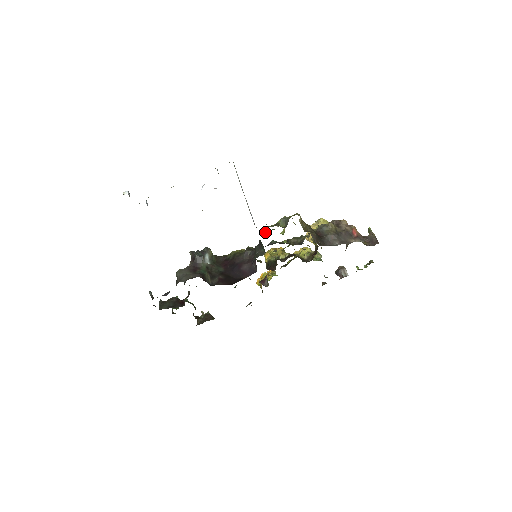
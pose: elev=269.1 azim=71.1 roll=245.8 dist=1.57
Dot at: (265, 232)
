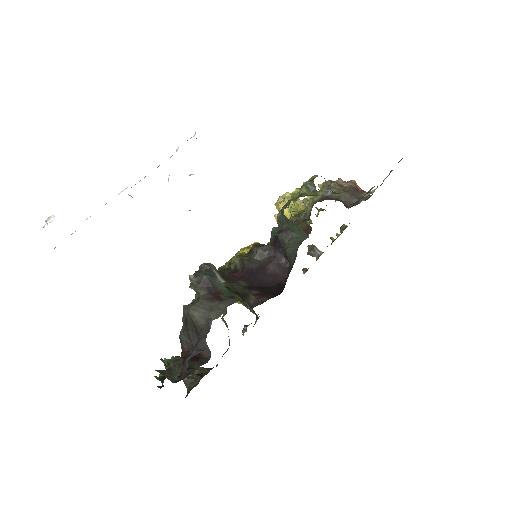
Dot at: (280, 213)
